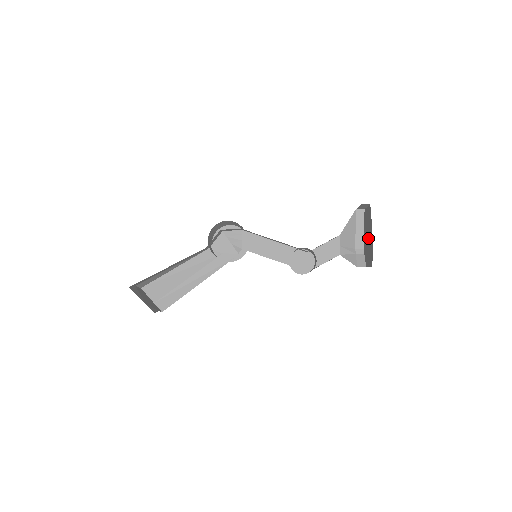
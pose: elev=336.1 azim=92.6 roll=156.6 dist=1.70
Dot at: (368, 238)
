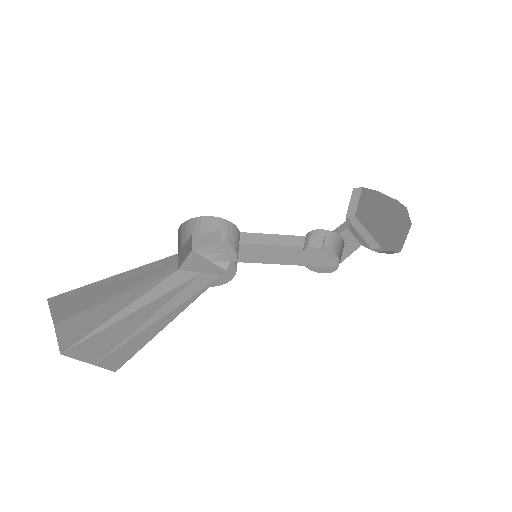
Dot at: (382, 217)
